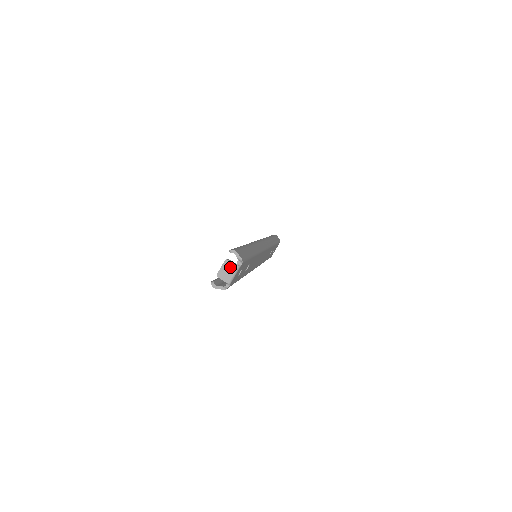
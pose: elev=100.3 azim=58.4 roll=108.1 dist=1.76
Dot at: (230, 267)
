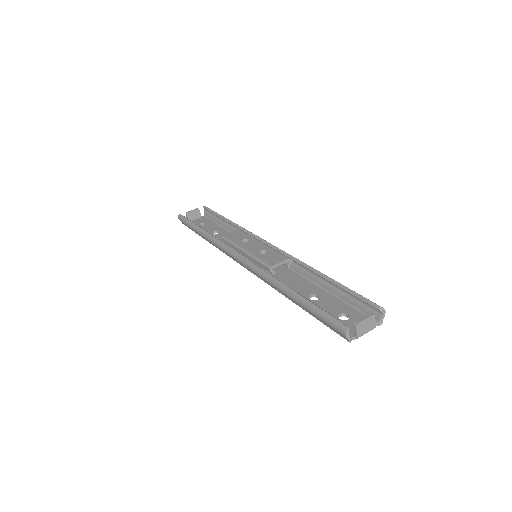
Dot at: (371, 324)
